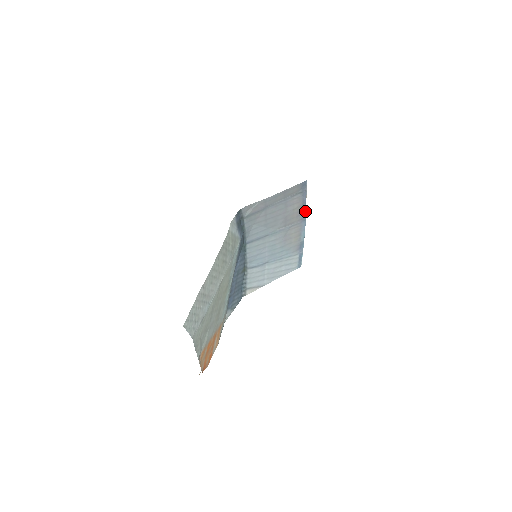
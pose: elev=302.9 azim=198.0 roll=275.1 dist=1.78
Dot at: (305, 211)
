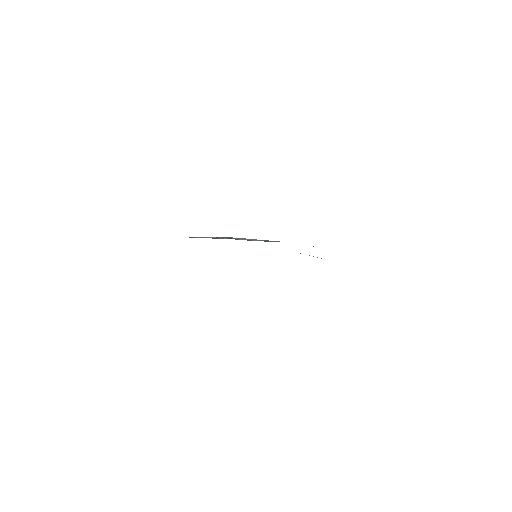
Dot at: occluded
